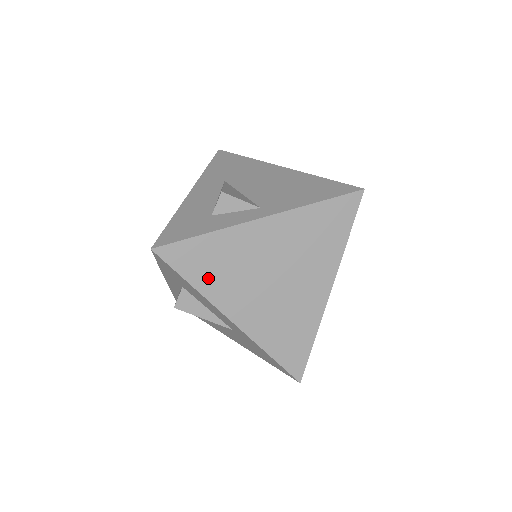
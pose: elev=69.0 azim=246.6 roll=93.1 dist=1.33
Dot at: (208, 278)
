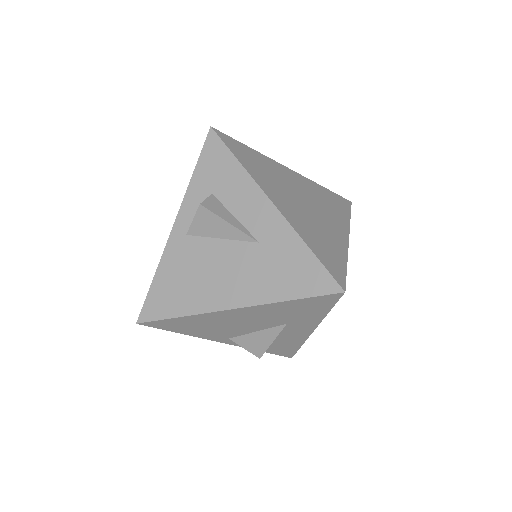
Dot at: (253, 167)
